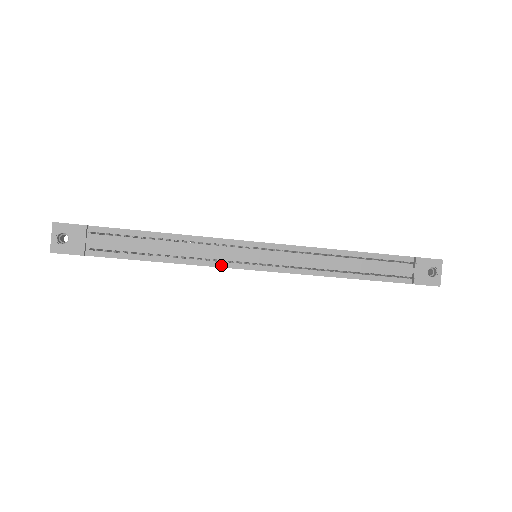
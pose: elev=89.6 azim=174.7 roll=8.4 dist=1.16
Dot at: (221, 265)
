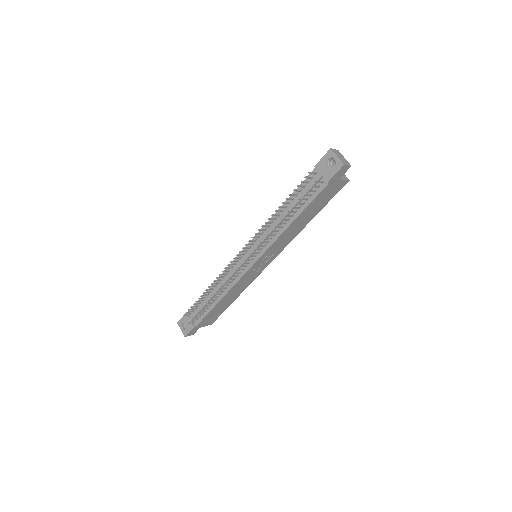
Dot at: (239, 278)
